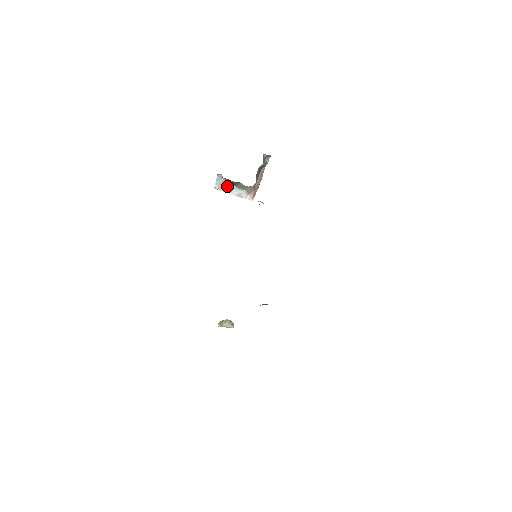
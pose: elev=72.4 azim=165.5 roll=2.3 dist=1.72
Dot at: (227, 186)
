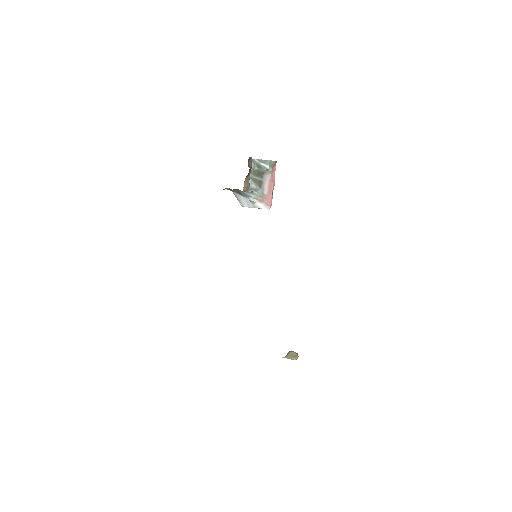
Dot at: (243, 200)
